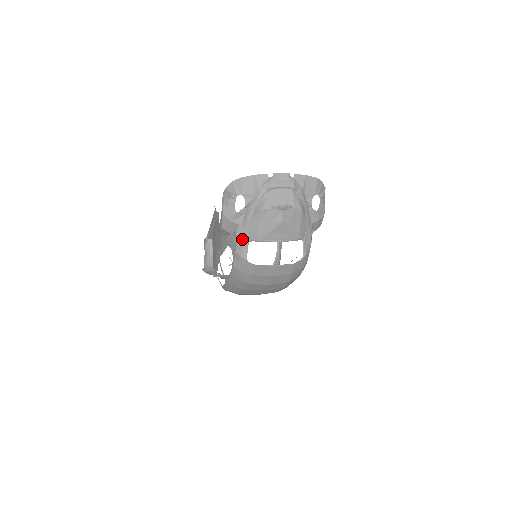
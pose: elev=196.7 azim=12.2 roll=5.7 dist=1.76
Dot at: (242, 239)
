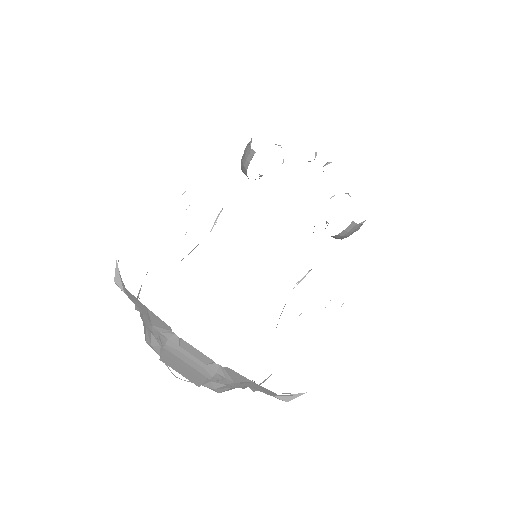
Dot at: occluded
